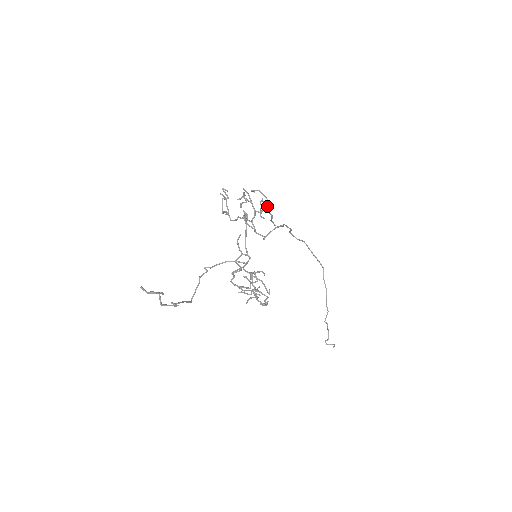
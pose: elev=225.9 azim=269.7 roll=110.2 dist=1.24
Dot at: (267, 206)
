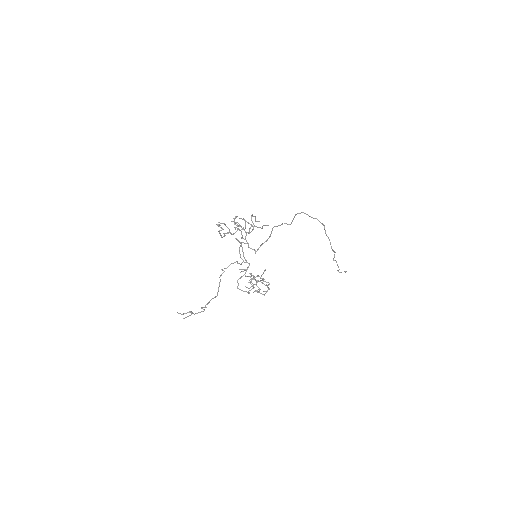
Dot at: (252, 230)
